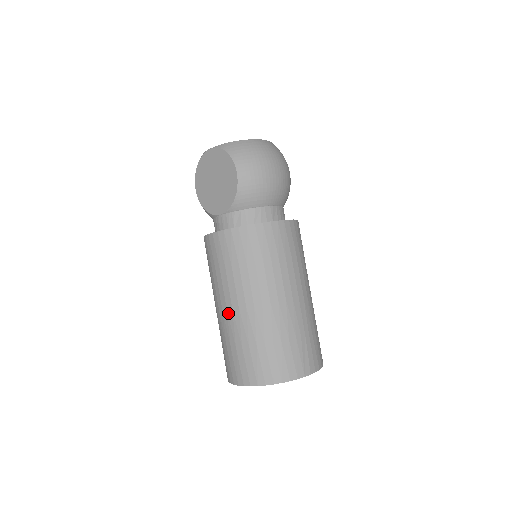
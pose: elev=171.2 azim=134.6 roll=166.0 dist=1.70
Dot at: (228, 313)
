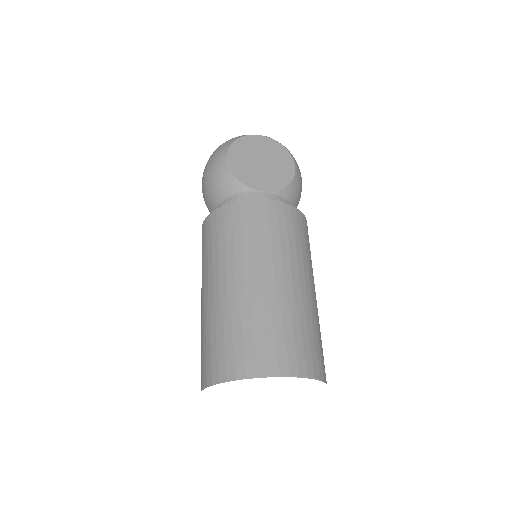
Dot at: (277, 284)
